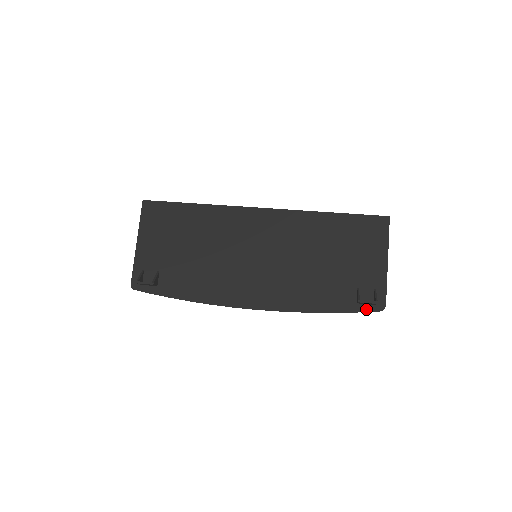
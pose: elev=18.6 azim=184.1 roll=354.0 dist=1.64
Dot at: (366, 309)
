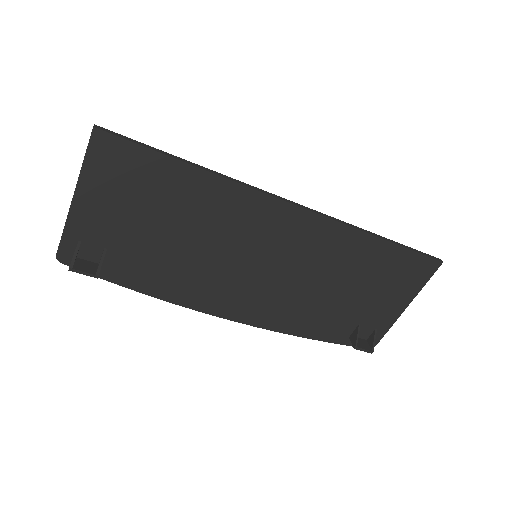
Dot at: occluded
